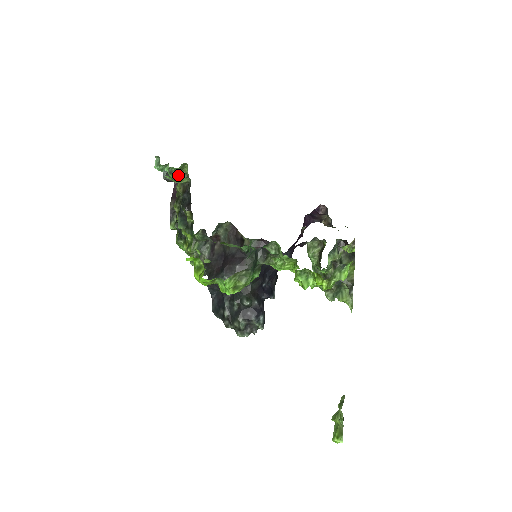
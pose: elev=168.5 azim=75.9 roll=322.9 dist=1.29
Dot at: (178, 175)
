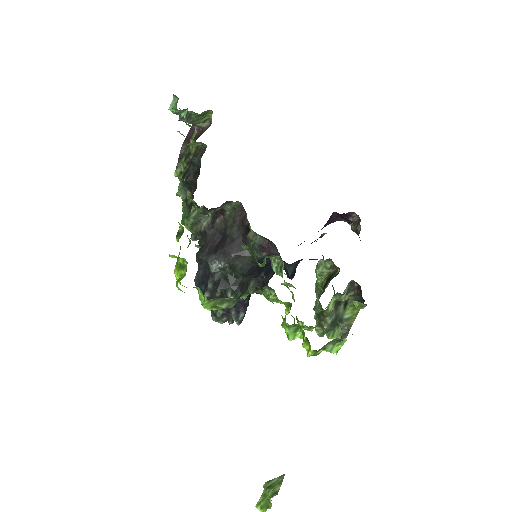
Dot at: (198, 119)
